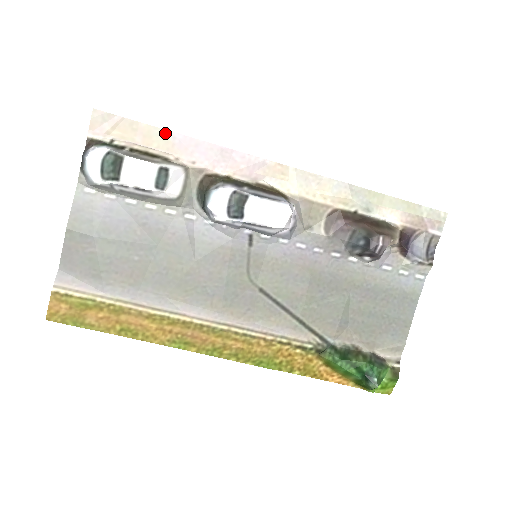
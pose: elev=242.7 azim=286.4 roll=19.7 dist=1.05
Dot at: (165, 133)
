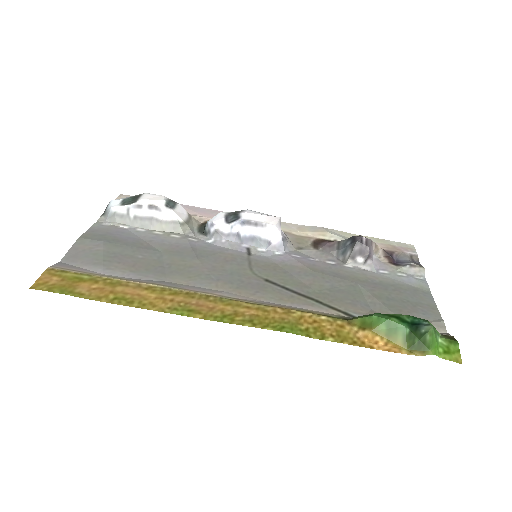
Dot at: occluded
